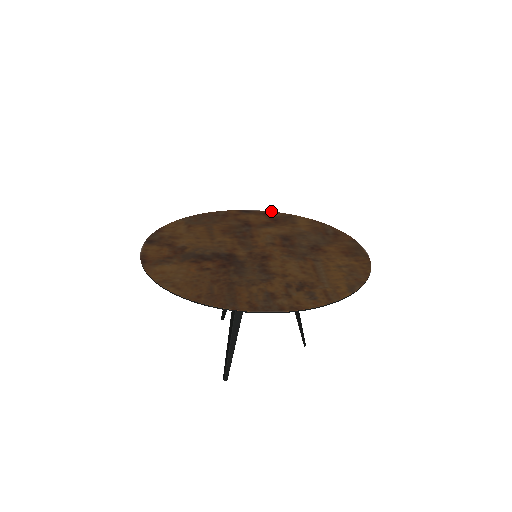
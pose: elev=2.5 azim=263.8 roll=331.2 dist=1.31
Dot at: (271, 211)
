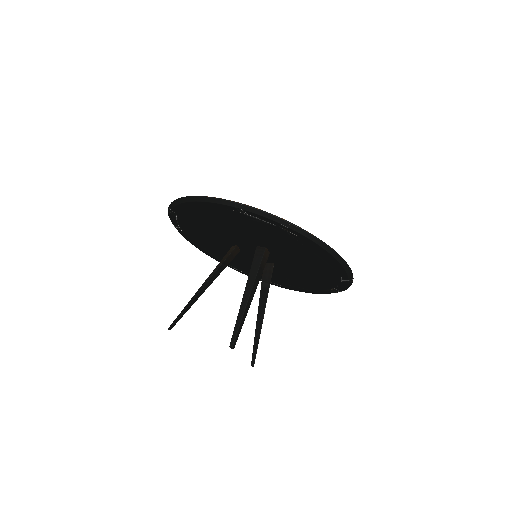
Dot at: occluded
